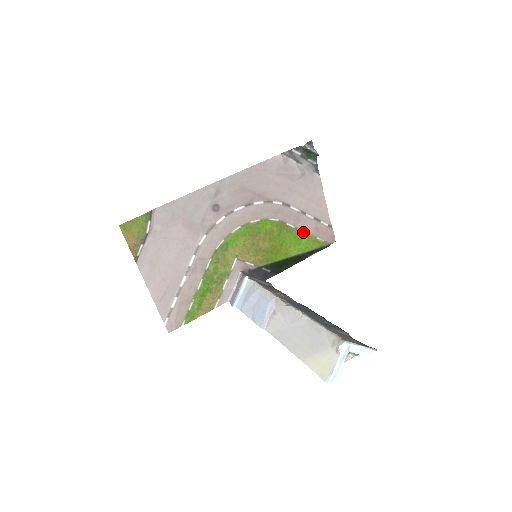
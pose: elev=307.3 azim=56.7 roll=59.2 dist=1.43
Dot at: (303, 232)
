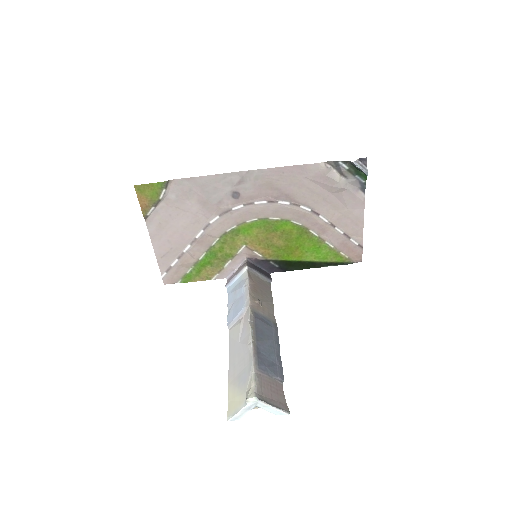
Dot at: (326, 243)
